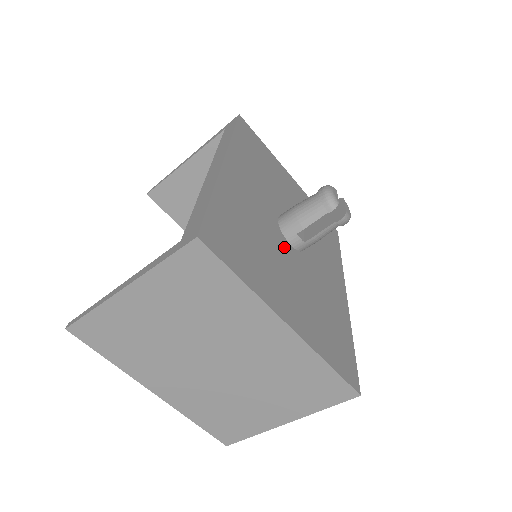
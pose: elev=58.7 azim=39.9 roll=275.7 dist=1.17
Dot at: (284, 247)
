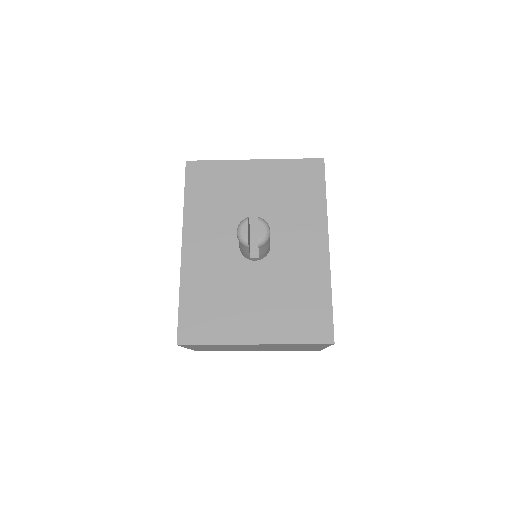
Dot at: (248, 271)
